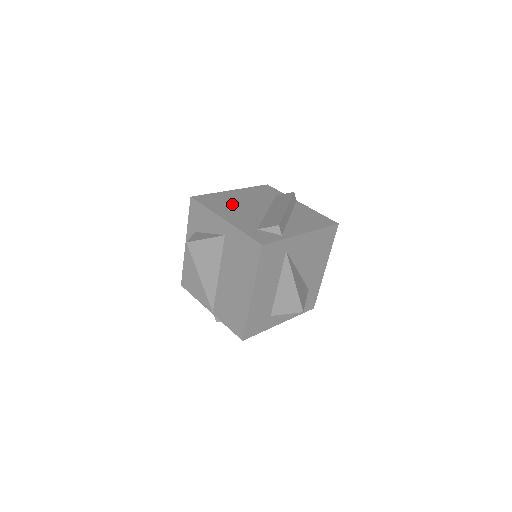
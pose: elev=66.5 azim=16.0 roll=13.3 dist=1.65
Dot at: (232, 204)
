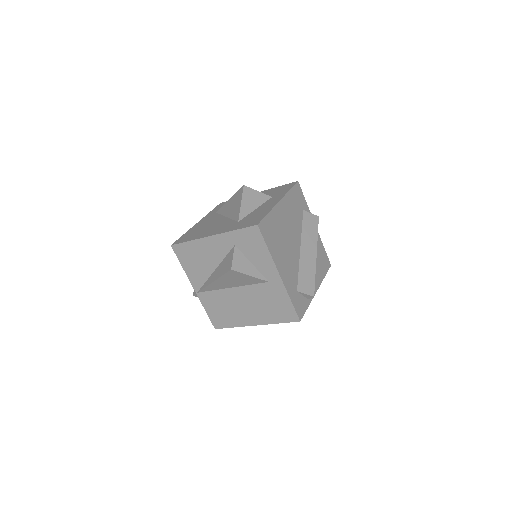
Dot at: (282, 238)
